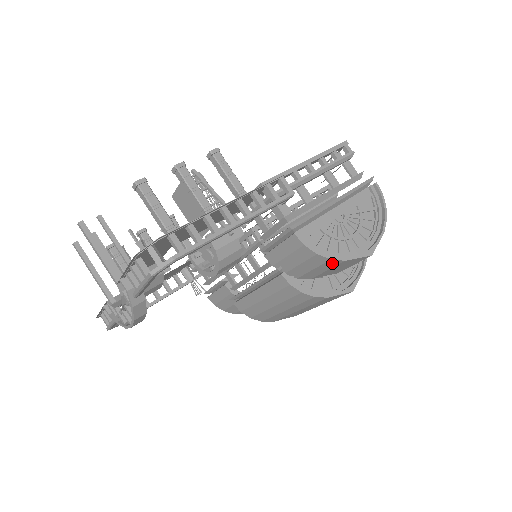
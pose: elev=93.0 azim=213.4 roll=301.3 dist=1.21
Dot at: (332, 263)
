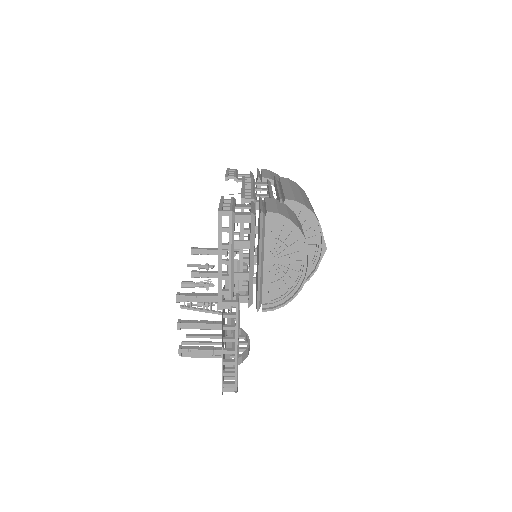
Dot at: occluded
